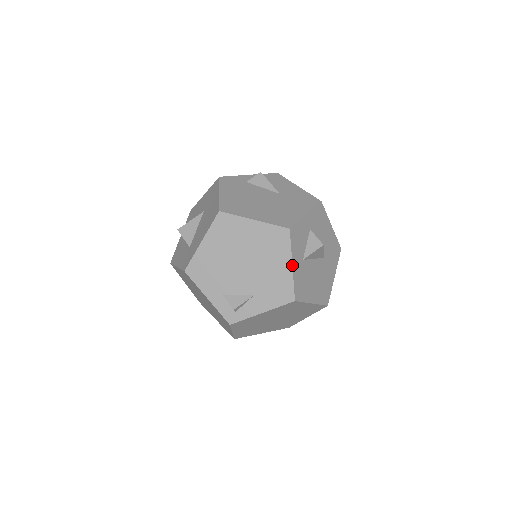
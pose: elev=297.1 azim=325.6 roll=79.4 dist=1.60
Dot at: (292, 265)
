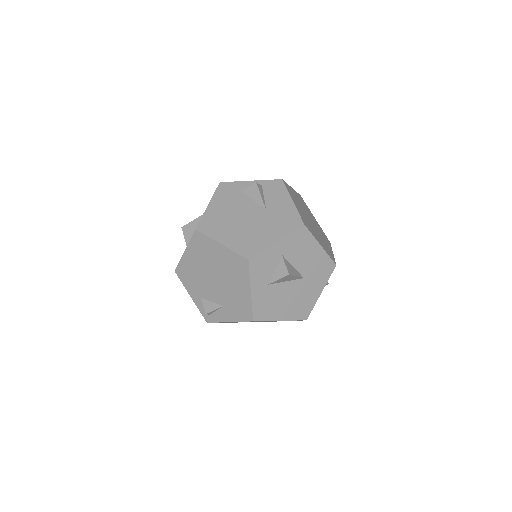
Dot at: (251, 291)
